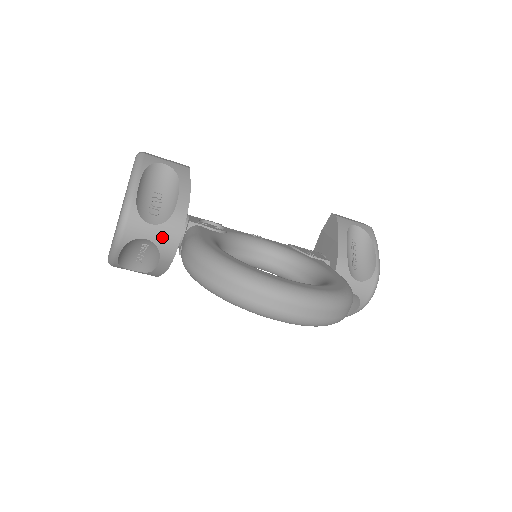
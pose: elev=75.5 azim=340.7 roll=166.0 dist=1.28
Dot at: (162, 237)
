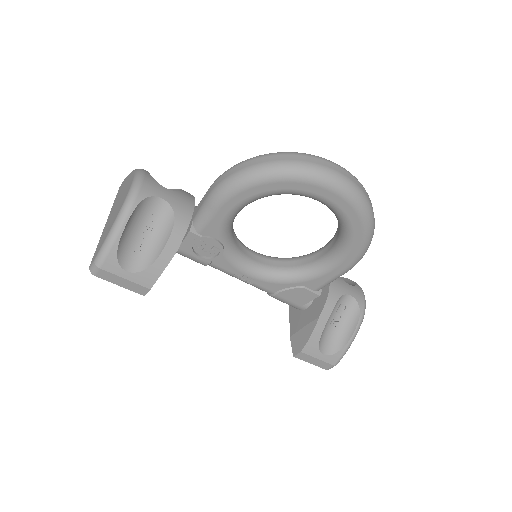
Dot at: (177, 201)
